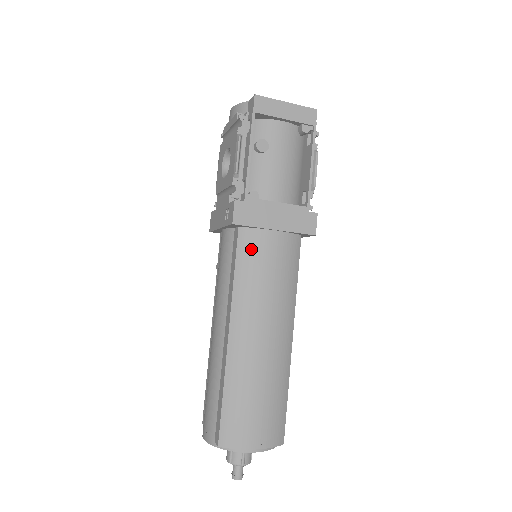
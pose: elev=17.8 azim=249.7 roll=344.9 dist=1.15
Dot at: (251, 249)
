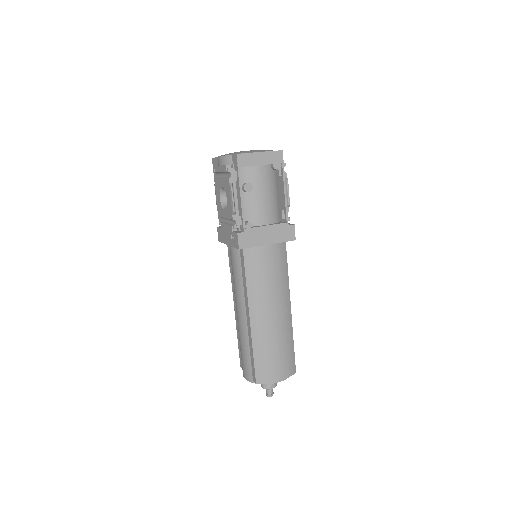
Dot at: (254, 261)
